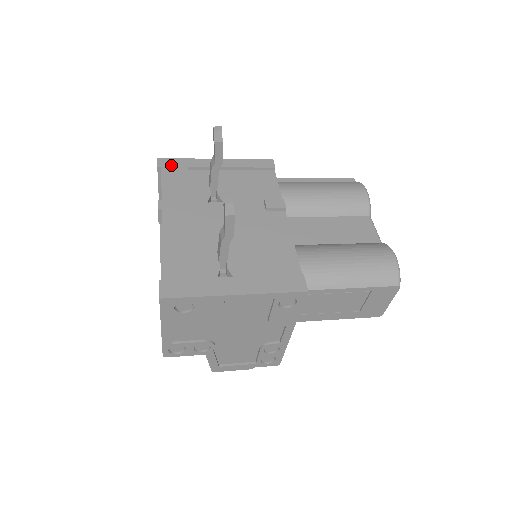
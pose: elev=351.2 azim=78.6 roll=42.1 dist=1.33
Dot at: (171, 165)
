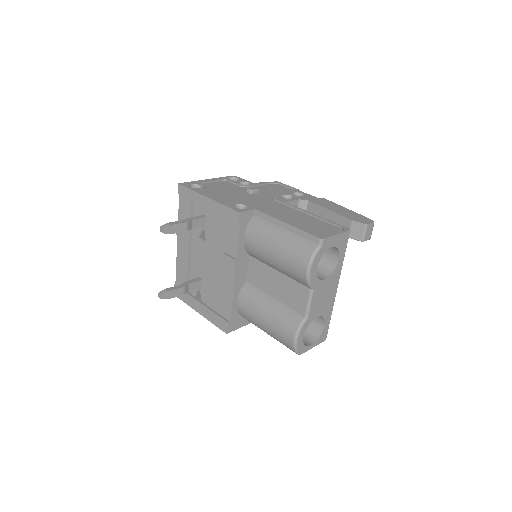
Dot at: (183, 194)
